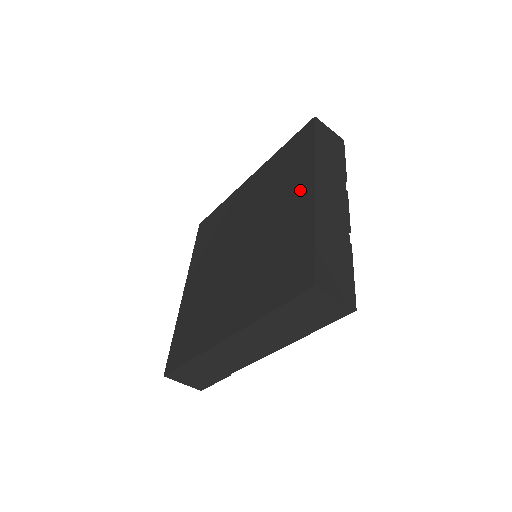
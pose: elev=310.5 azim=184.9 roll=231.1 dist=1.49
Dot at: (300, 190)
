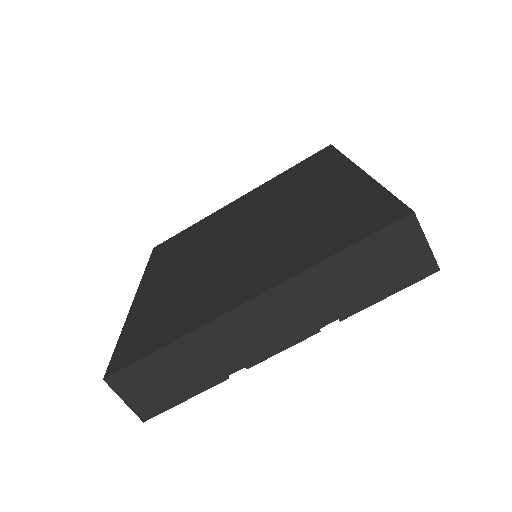
Dot at: (260, 279)
